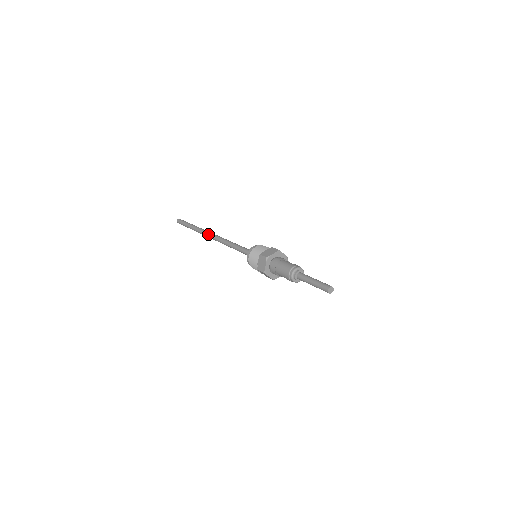
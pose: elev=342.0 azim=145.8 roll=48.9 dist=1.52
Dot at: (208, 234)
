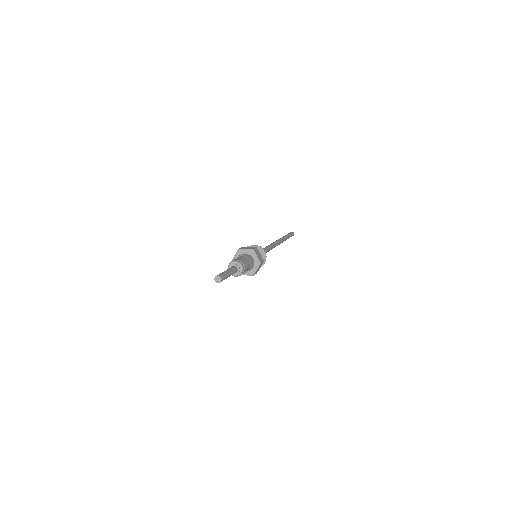
Dot at: (276, 240)
